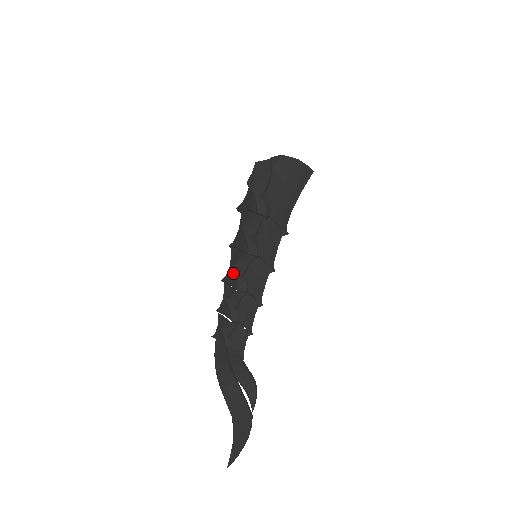
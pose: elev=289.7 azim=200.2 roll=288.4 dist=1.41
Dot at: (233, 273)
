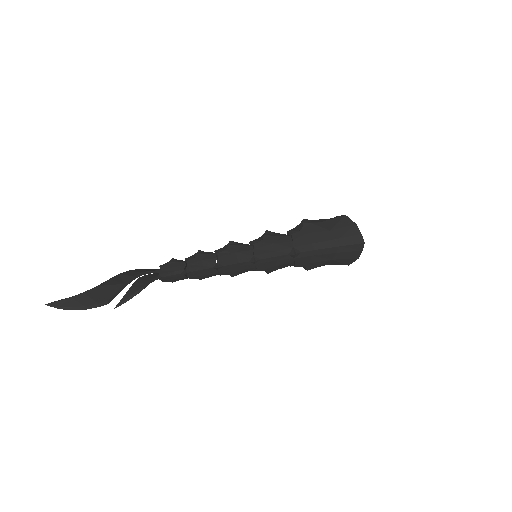
Dot at: occluded
